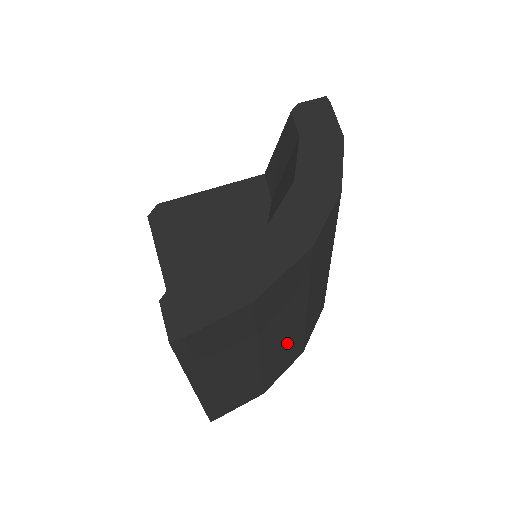
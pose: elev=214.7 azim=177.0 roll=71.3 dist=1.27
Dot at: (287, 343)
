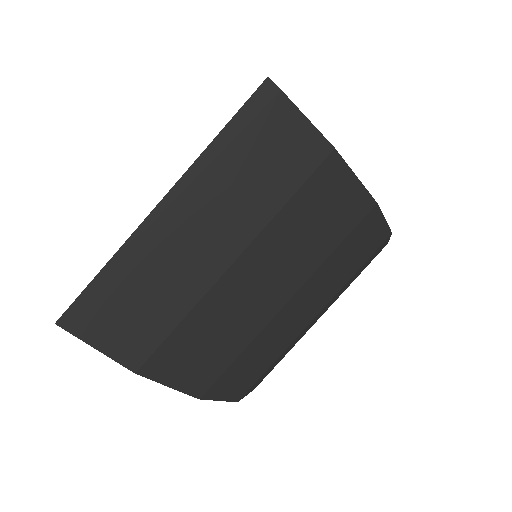
Dot at: (237, 319)
